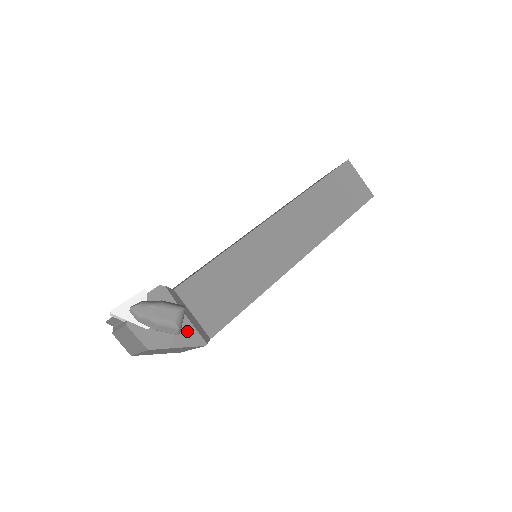
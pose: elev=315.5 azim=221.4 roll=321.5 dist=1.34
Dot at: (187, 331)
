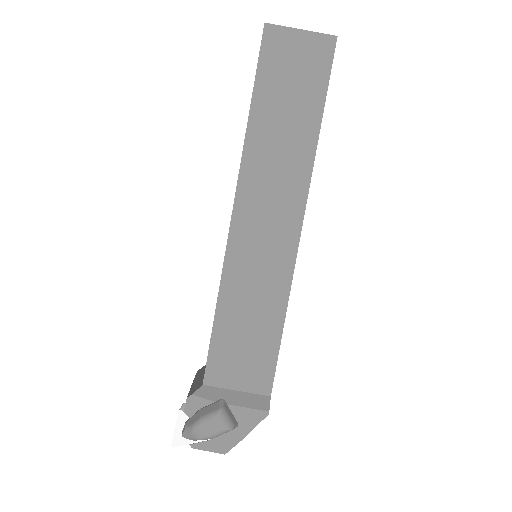
Dot at: (242, 416)
